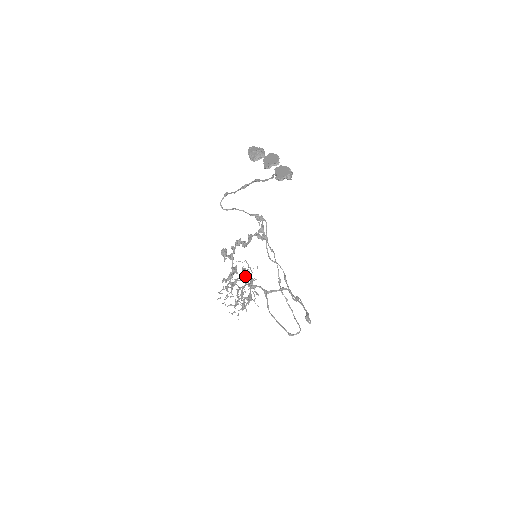
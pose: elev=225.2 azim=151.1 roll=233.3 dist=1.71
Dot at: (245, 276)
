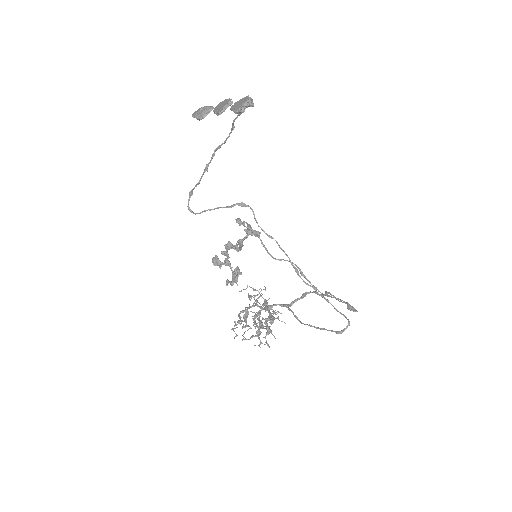
Dot at: (255, 303)
